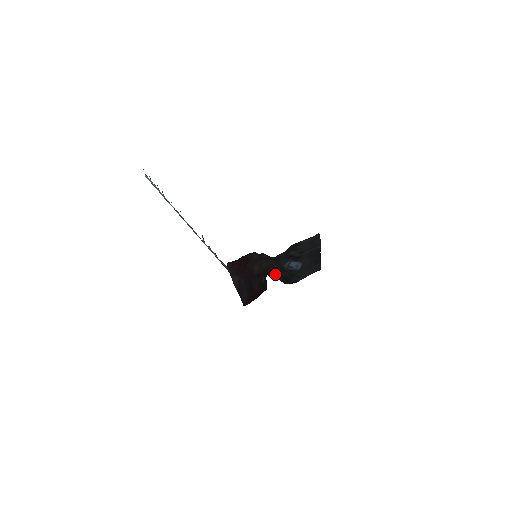
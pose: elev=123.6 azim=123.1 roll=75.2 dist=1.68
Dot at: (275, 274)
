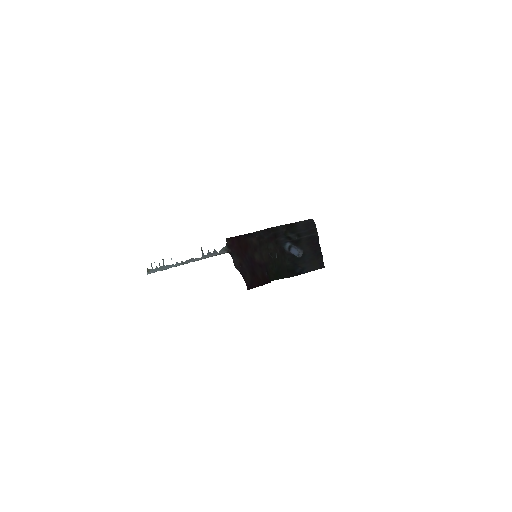
Dot at: (278, 270)
